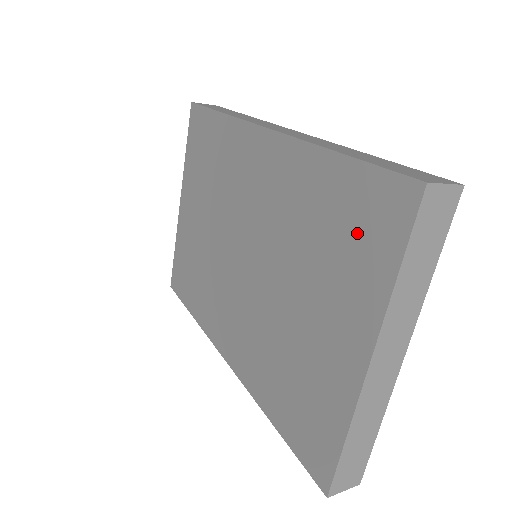
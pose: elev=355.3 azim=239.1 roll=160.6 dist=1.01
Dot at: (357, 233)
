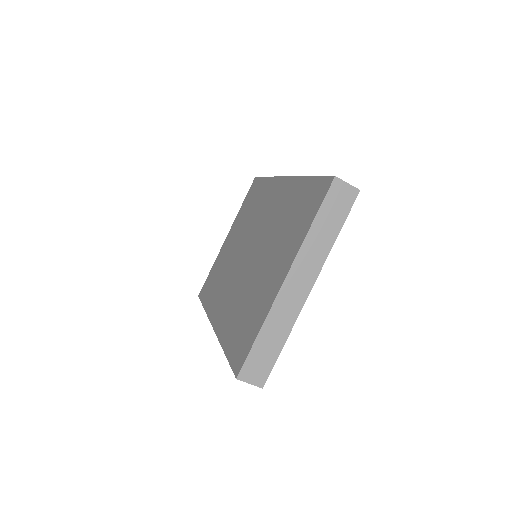
Dot at: (303, 212)
